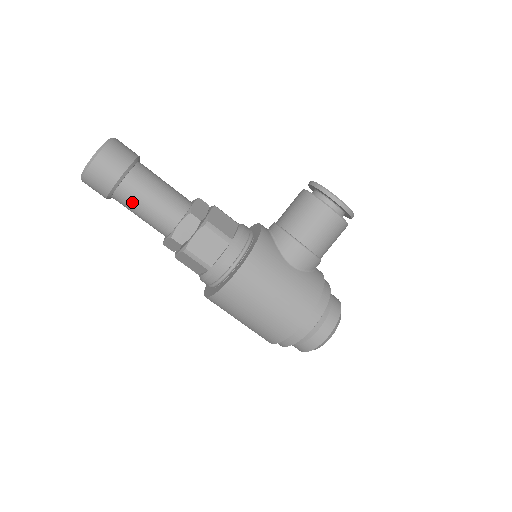
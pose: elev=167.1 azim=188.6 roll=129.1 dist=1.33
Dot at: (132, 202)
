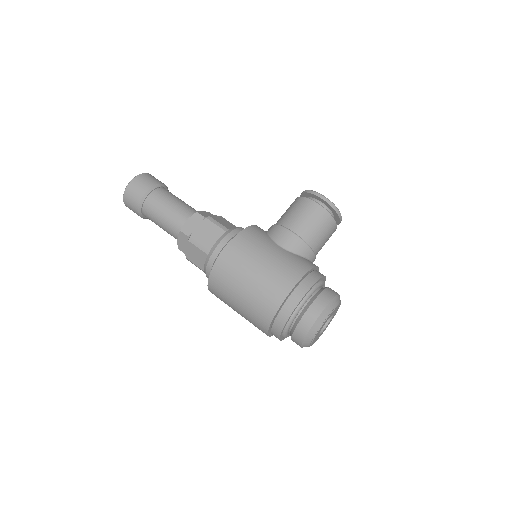
Dot at: (155, 210)
